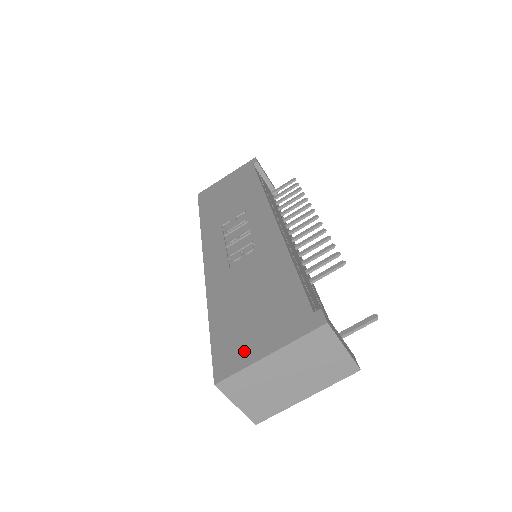
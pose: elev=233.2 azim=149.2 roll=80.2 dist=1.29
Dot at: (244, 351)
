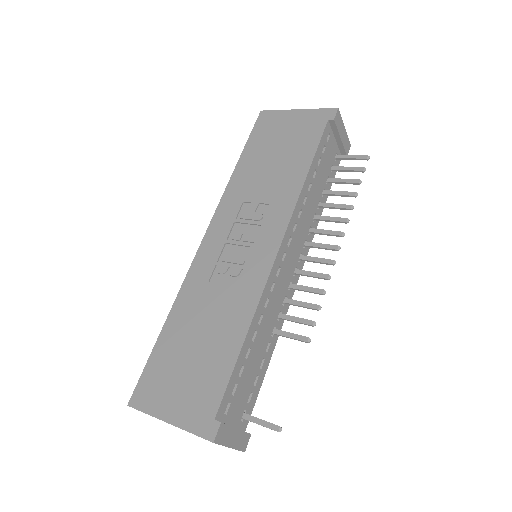
Dot at: (158, 397)
